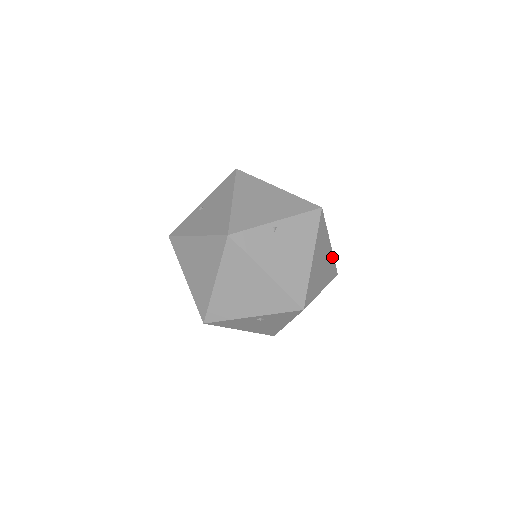
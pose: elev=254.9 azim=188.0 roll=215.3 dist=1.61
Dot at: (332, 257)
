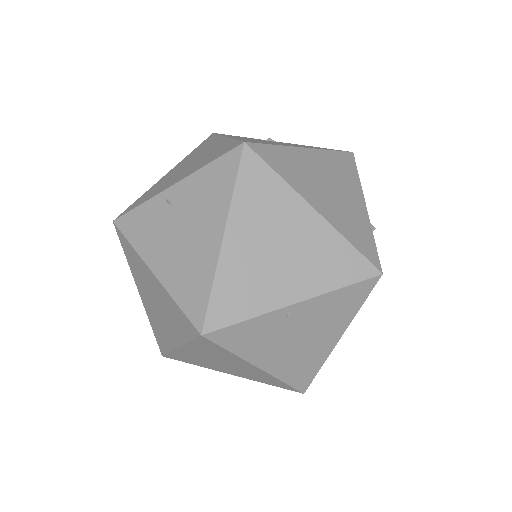
Dot at: occluded
